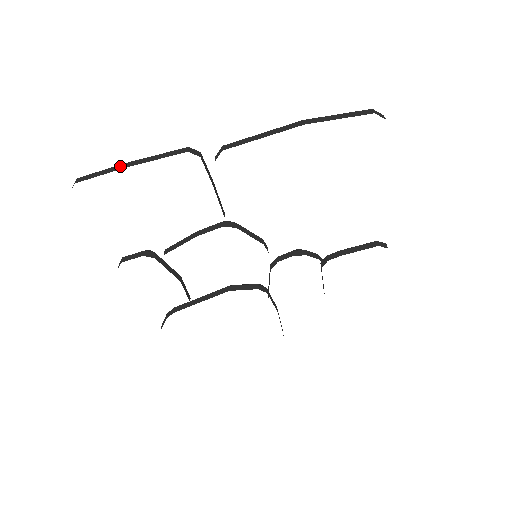
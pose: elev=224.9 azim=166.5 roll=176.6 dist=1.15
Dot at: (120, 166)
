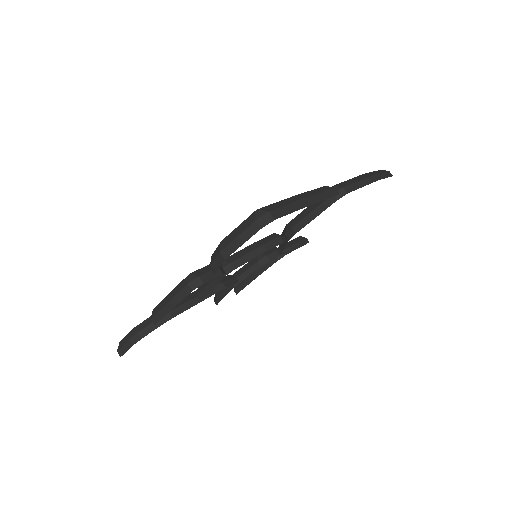
Dot at: (303, 202)
